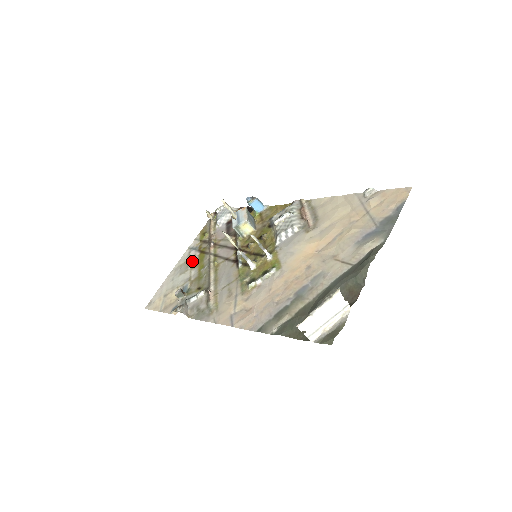
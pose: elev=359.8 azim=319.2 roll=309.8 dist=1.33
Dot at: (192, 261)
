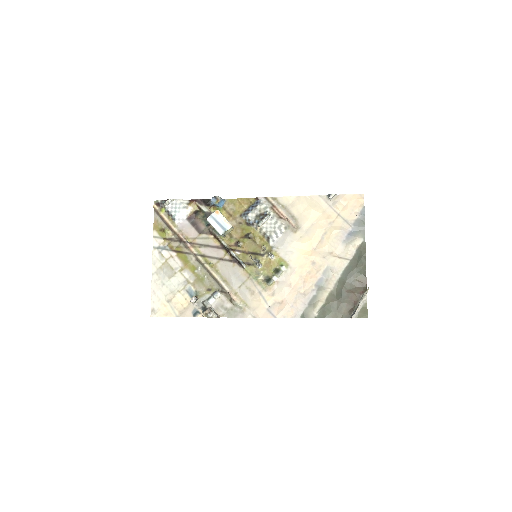
Dot at: (174, 263)
